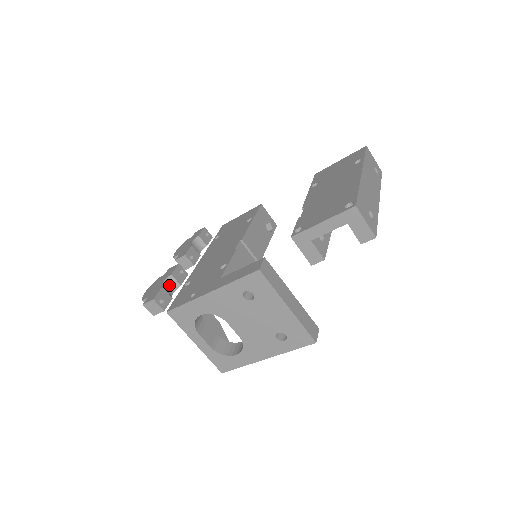
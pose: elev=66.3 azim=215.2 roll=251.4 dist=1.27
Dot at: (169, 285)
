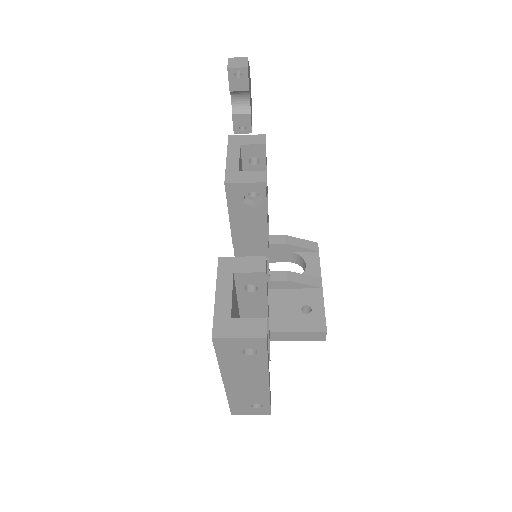
Dot at: occluded
